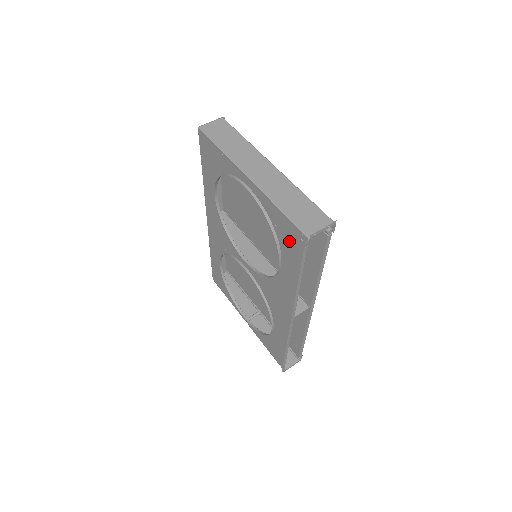
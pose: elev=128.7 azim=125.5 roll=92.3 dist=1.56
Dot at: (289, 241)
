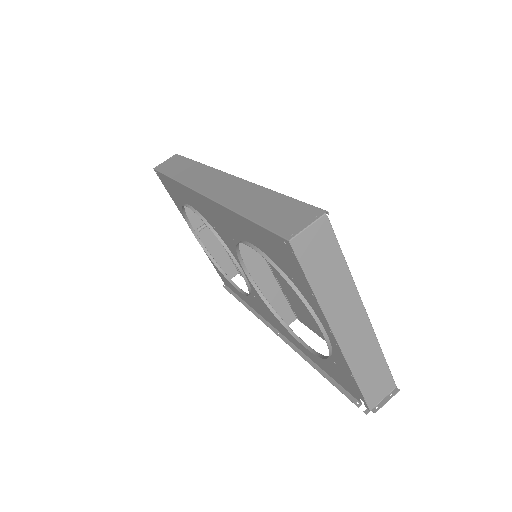
Dot at: (341, 377)
